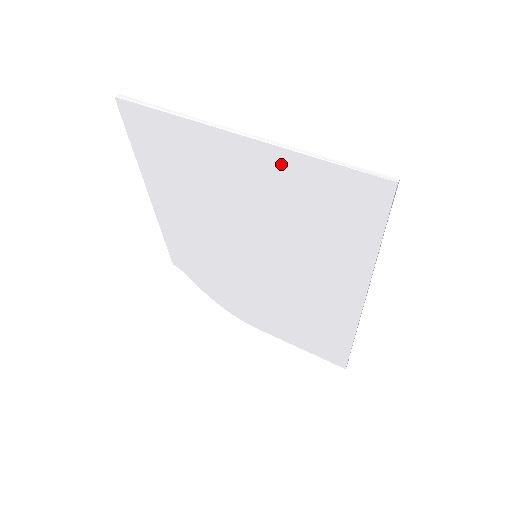
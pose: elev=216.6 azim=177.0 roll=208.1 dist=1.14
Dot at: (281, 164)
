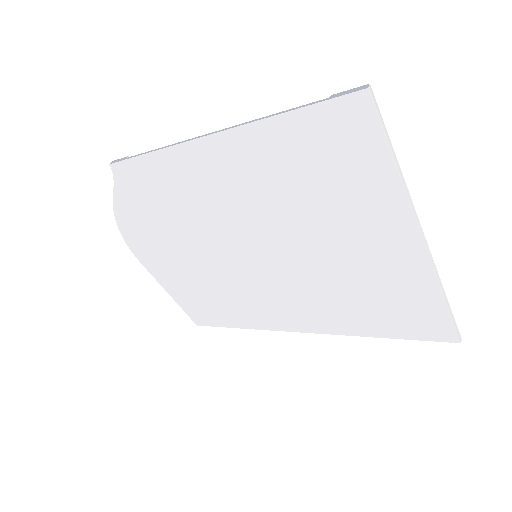
Dot at: (414, 276)
